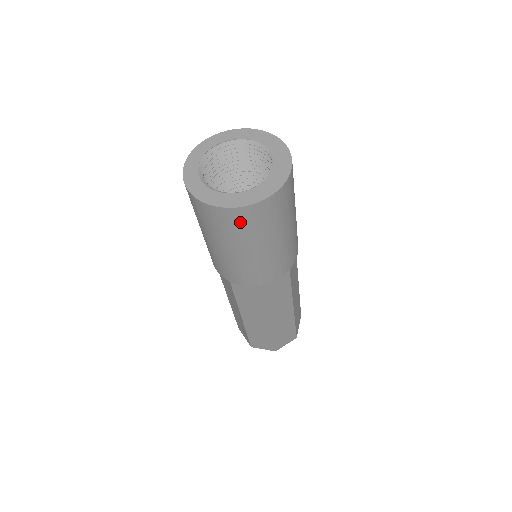
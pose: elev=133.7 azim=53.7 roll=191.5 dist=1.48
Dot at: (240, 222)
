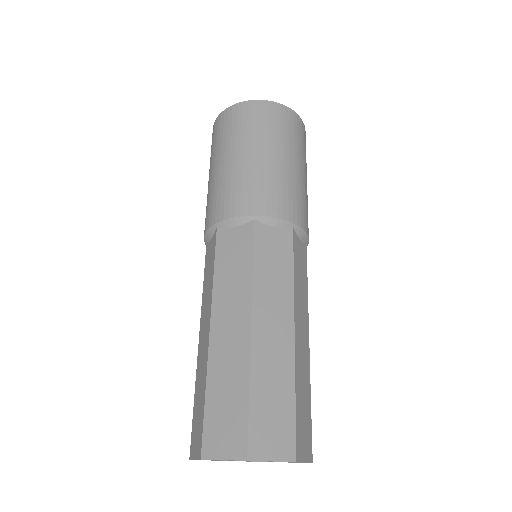
Dot at: (288, 123)
